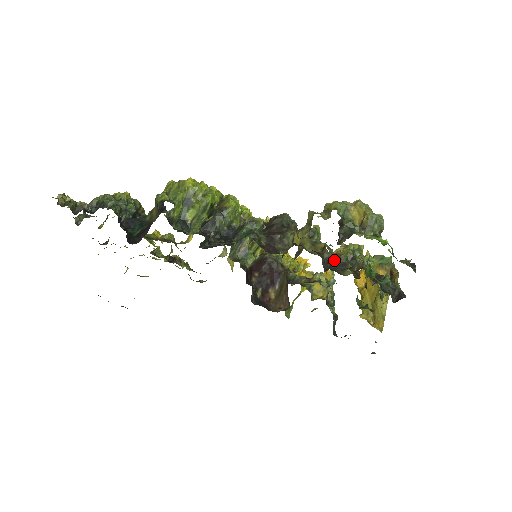
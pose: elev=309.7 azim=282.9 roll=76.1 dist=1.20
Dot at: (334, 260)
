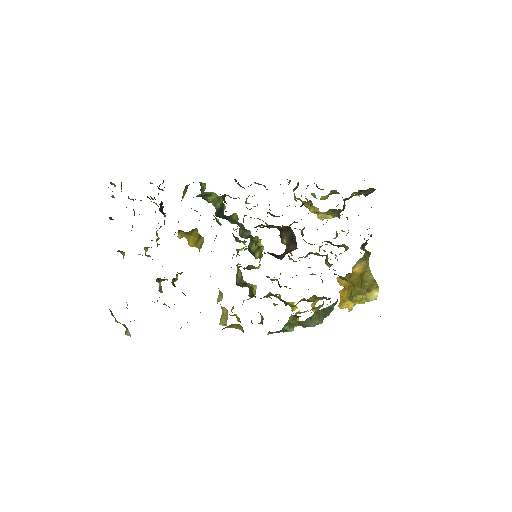
Dot at: occluded
